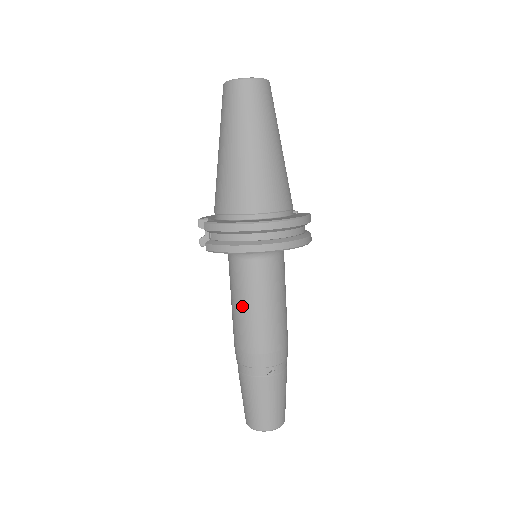
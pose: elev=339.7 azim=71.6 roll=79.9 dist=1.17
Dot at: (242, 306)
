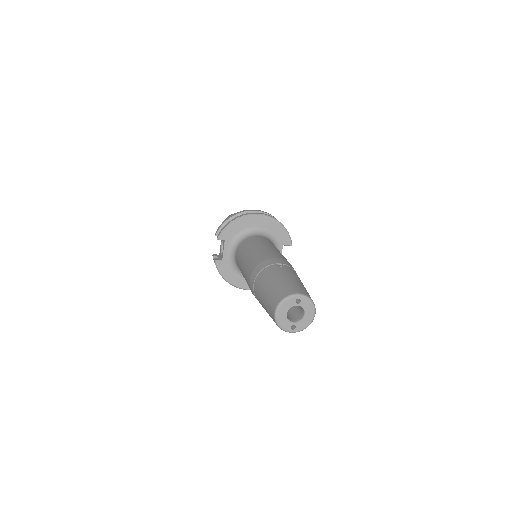
Dot at: (248, 253)
